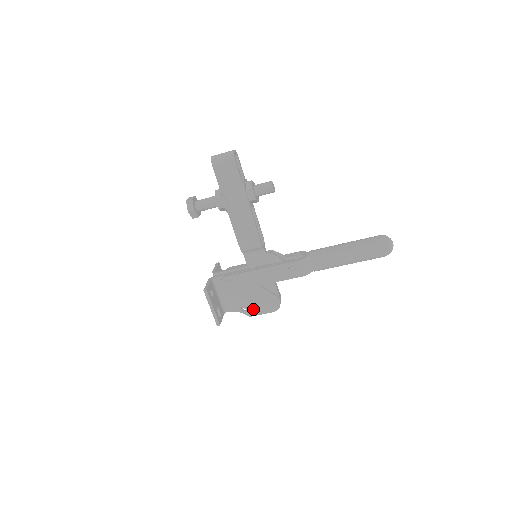
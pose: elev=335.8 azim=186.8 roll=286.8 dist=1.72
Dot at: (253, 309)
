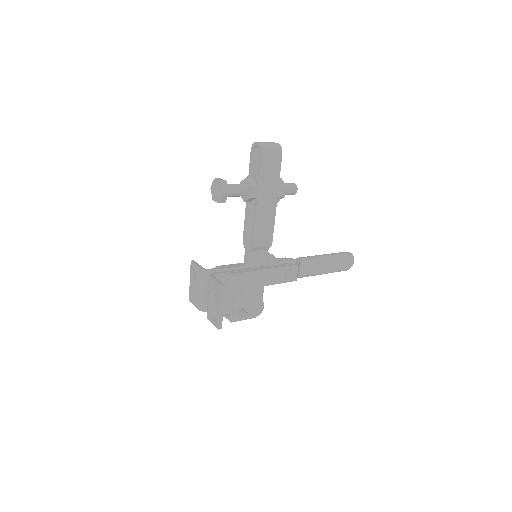
Dot at: (247, 312)
